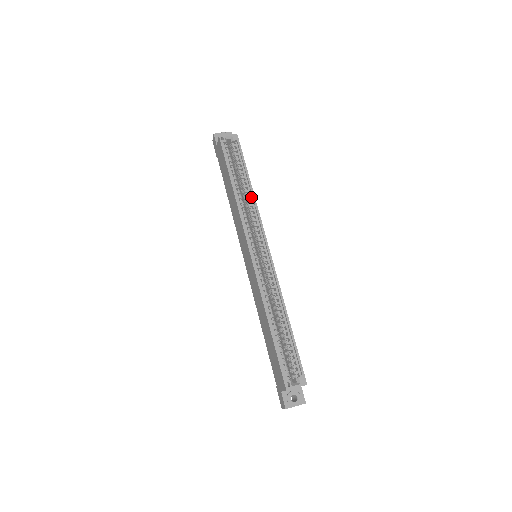
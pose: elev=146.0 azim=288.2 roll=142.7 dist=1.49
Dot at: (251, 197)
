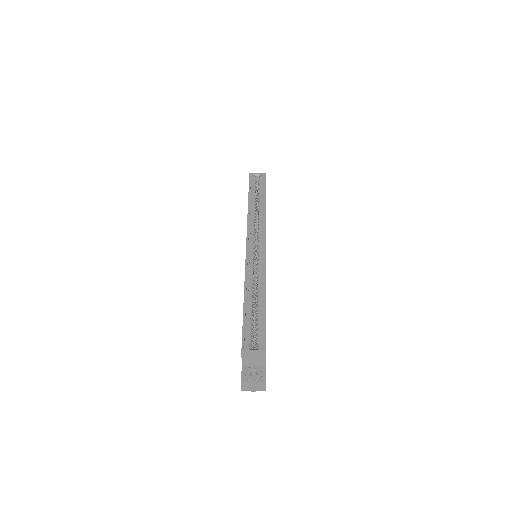
Dot at: (263, 211)
